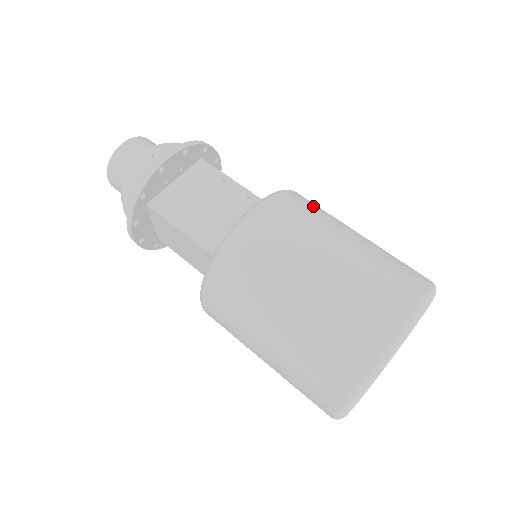
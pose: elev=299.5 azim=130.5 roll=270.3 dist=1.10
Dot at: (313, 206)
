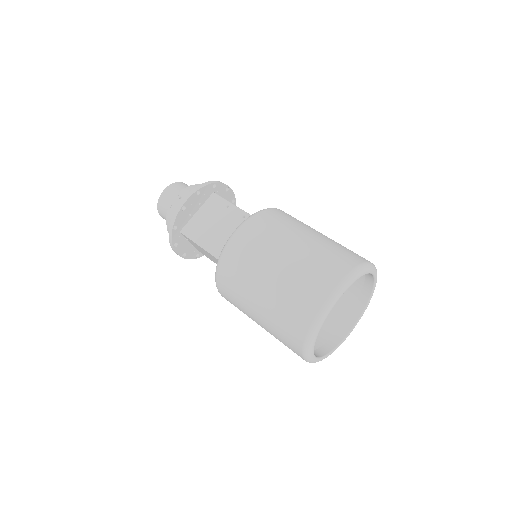
Dot at: (281, 219)
